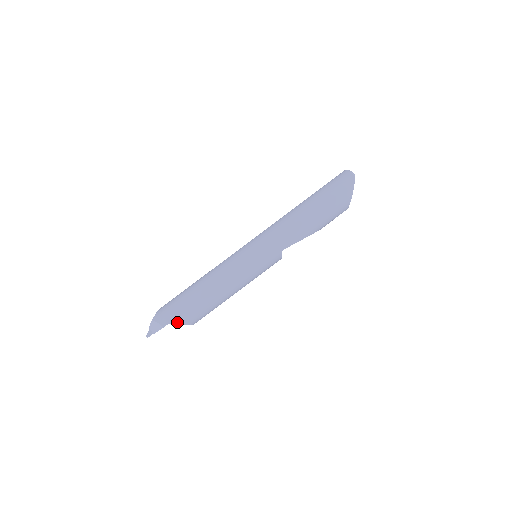
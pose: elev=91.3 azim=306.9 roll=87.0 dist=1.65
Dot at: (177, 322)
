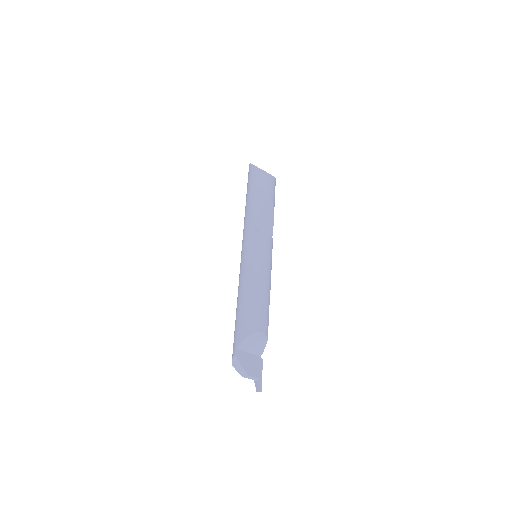
Dot at: (240, 340)
